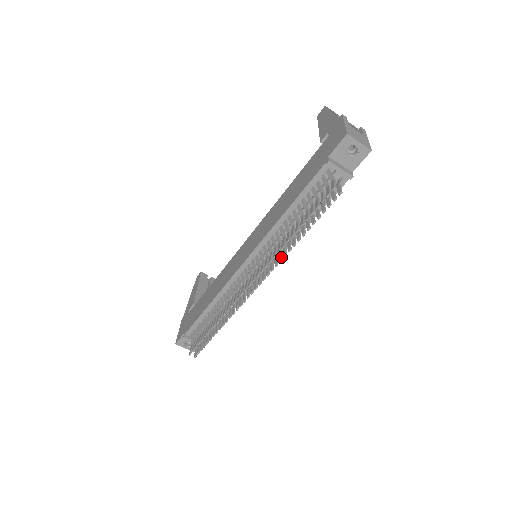
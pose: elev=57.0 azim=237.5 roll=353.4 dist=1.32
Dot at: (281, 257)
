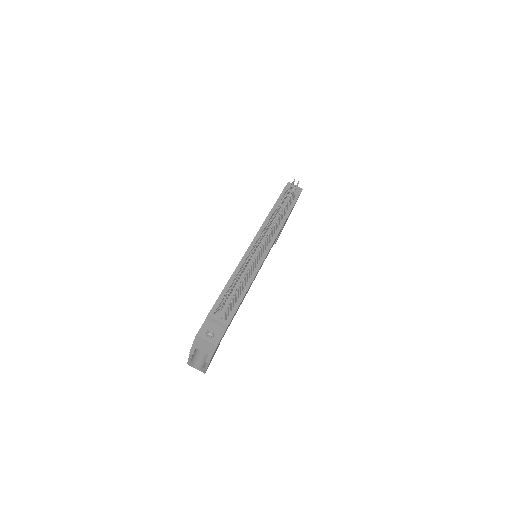
Dot at: (279, 215)
